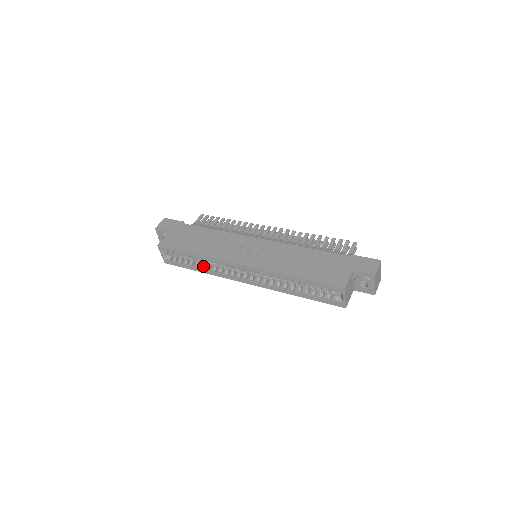
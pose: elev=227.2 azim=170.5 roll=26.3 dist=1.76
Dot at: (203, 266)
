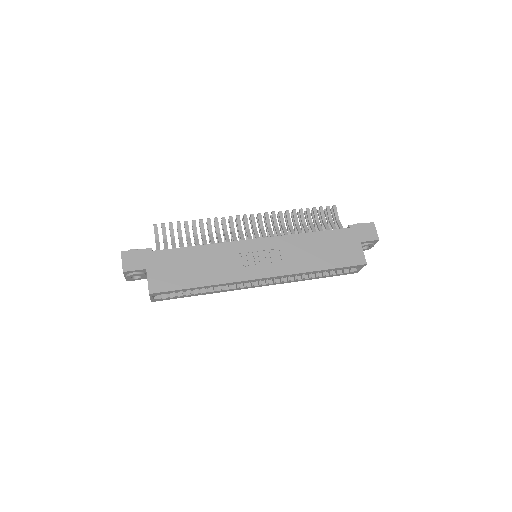
Dot at: (208, 290)
